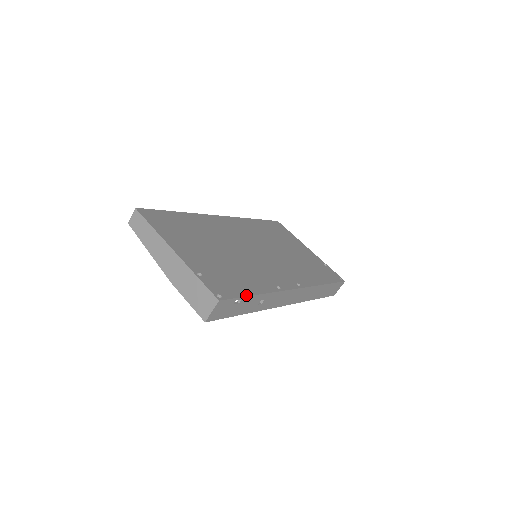
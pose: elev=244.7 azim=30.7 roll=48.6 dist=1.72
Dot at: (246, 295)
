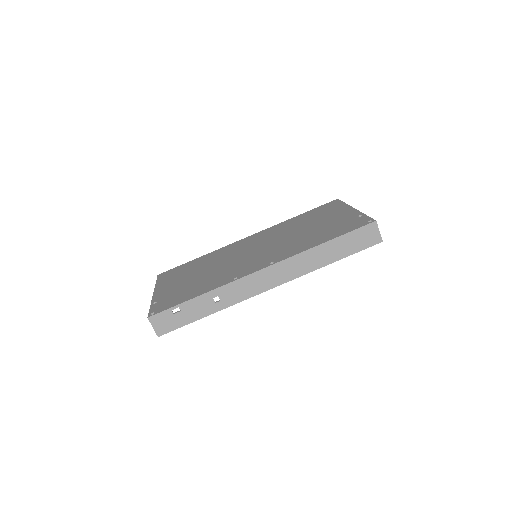
Dot at: (182, 302)
